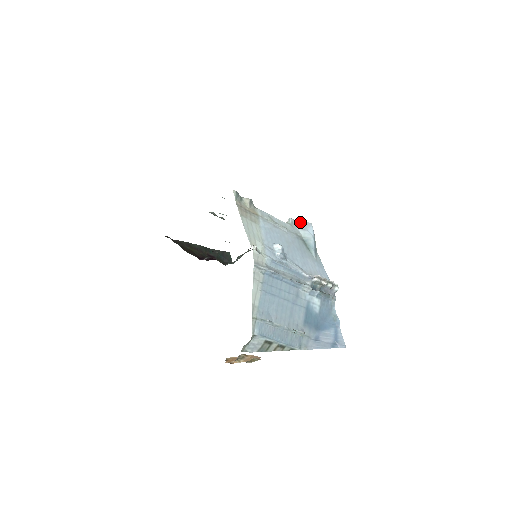
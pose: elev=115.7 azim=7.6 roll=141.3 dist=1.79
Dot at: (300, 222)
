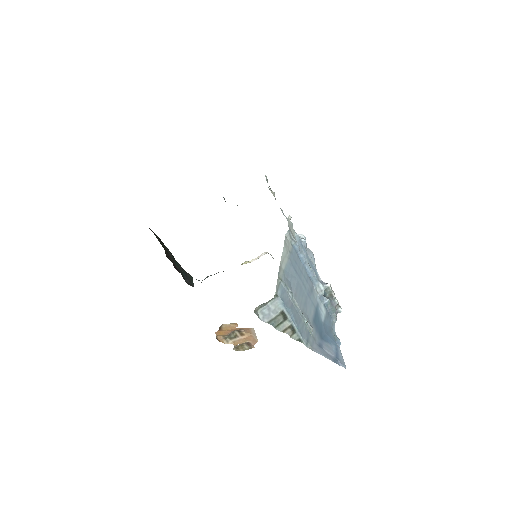
Dot at: occluded
